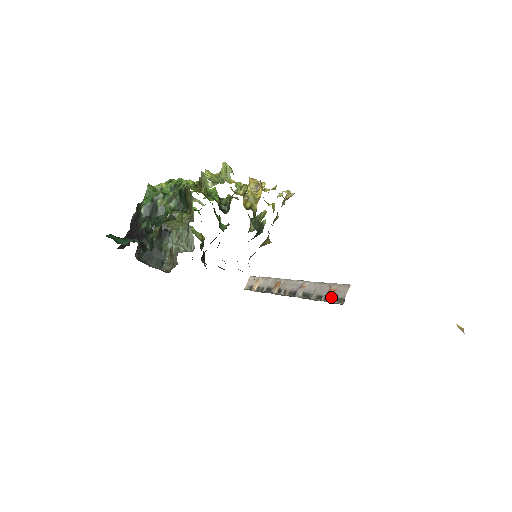
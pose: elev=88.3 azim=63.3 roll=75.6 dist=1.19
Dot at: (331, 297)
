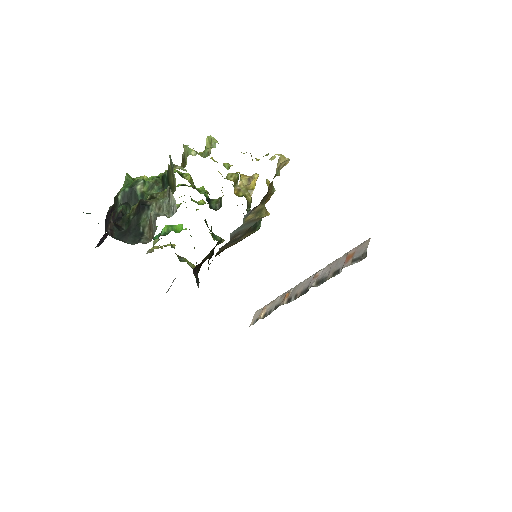
Dot at: (350, 260)
